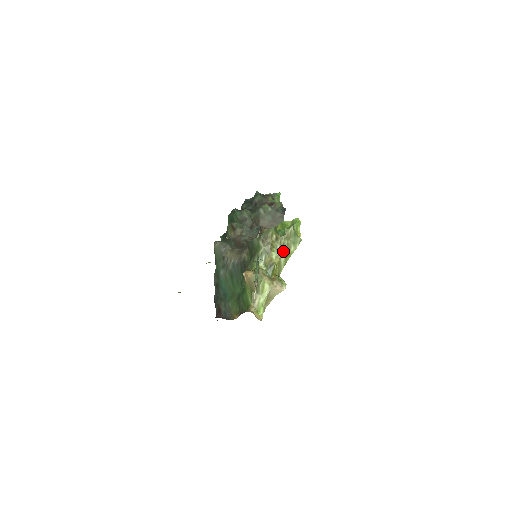
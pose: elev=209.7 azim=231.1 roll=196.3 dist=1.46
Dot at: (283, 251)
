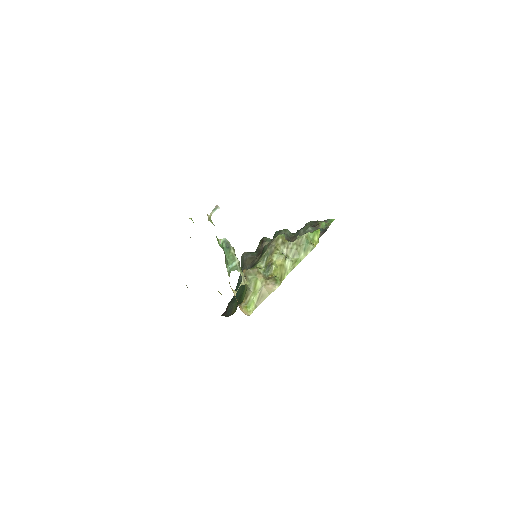
Dot at: (291, 256)
